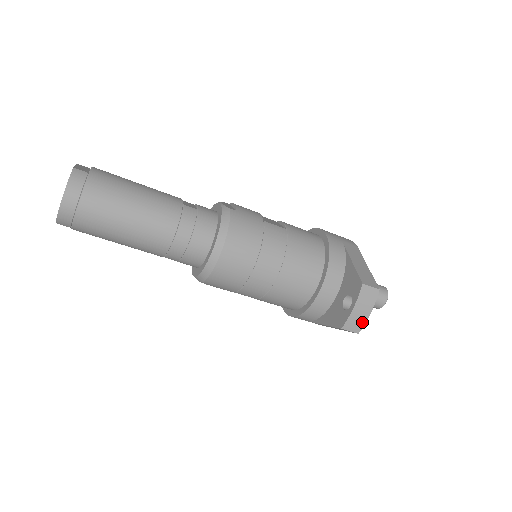
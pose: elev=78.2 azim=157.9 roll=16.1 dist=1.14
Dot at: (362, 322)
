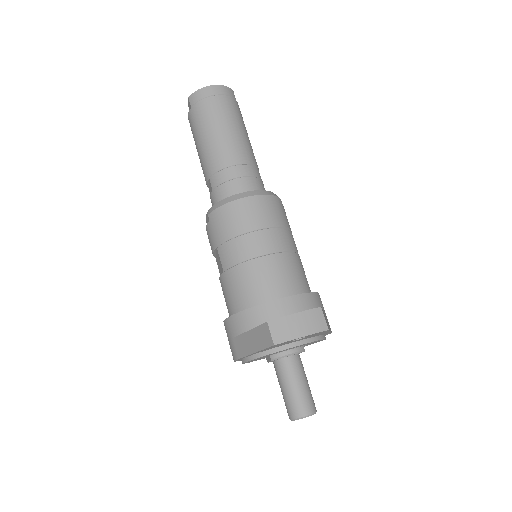
Dot at: (288, 336)
